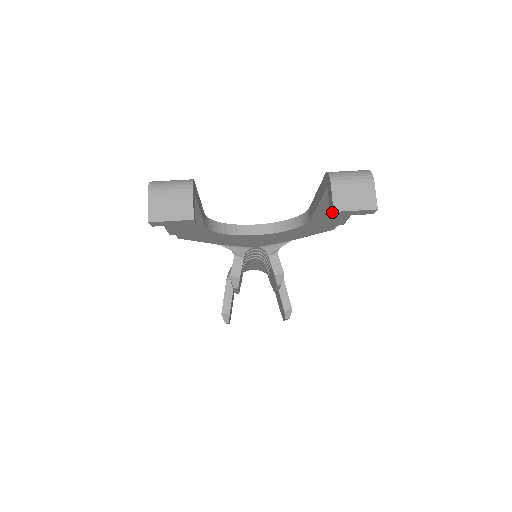
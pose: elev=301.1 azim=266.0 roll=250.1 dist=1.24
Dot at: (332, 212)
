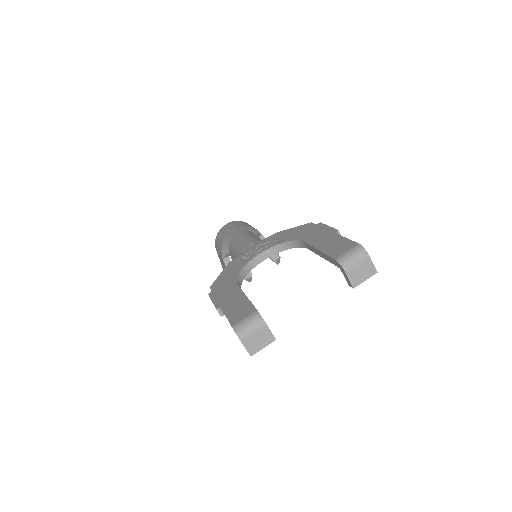
Dot at: occluded
